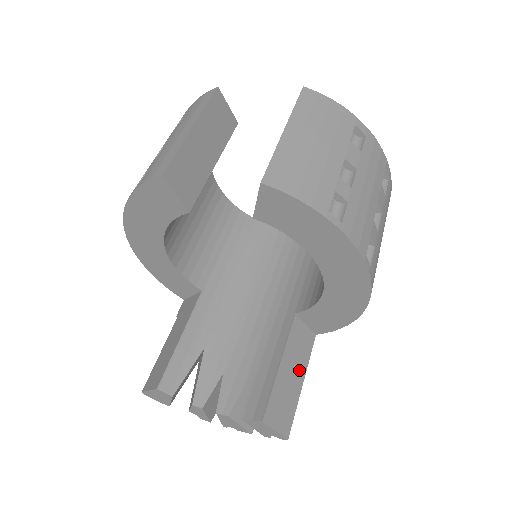
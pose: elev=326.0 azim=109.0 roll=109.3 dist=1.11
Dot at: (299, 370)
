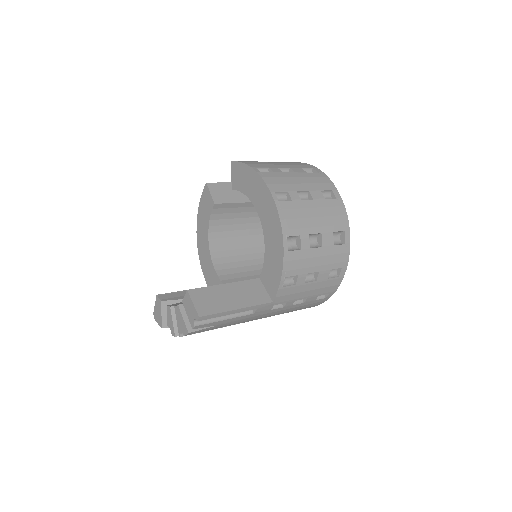
Dot at: (240, 301)
